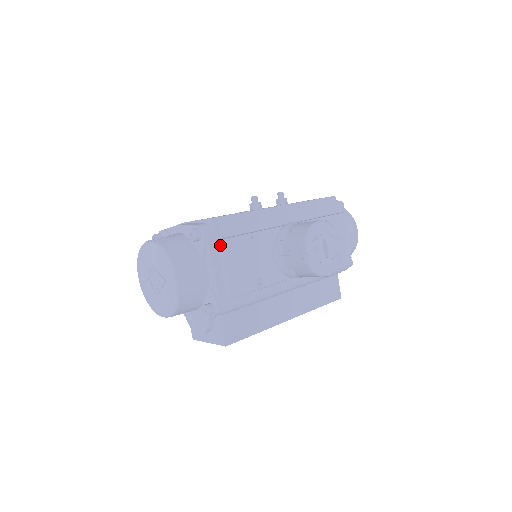
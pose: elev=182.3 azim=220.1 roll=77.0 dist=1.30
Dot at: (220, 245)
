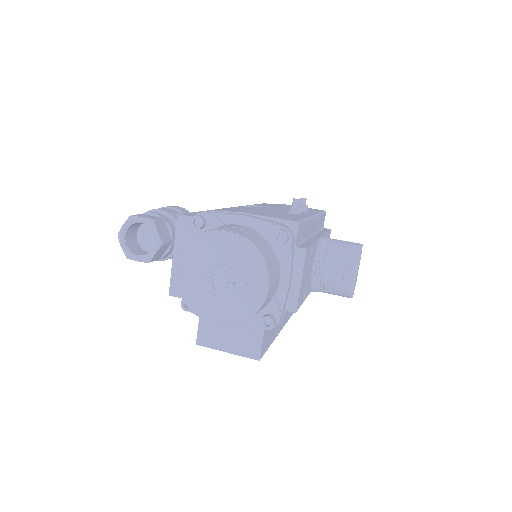
Dot at: (301, 254)
